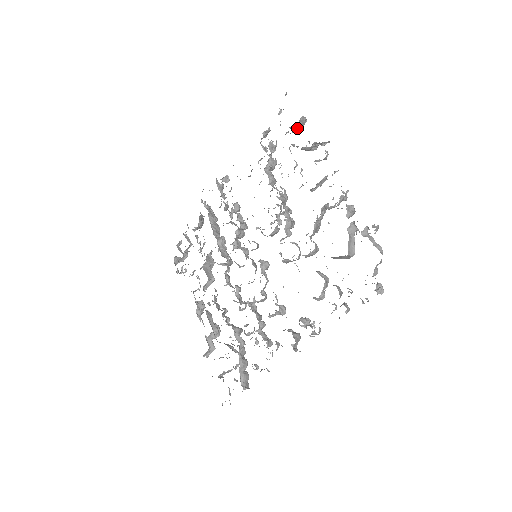
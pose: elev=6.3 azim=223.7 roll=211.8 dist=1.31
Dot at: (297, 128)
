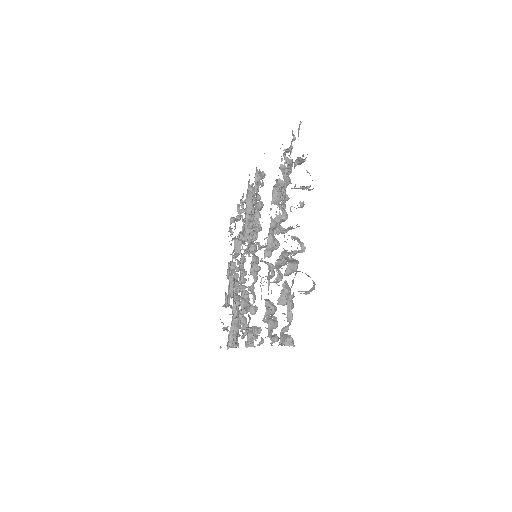
Dot at: (298, 163)
